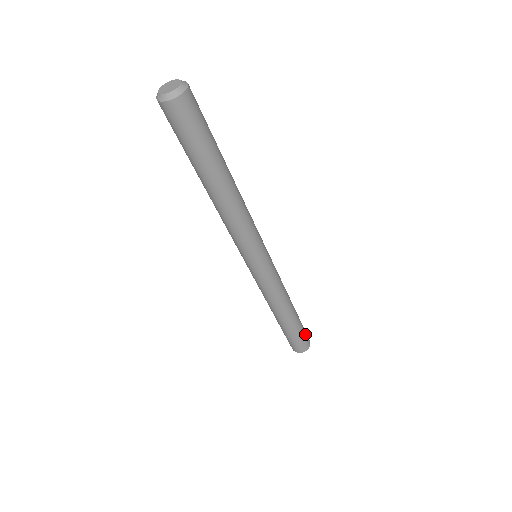
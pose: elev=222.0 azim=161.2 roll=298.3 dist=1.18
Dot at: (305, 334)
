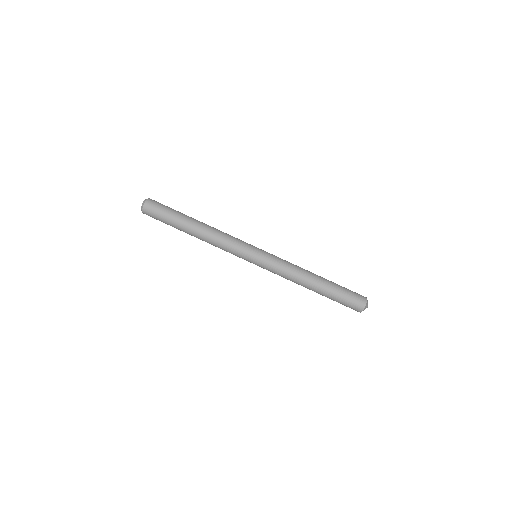
Dot at: occluded
